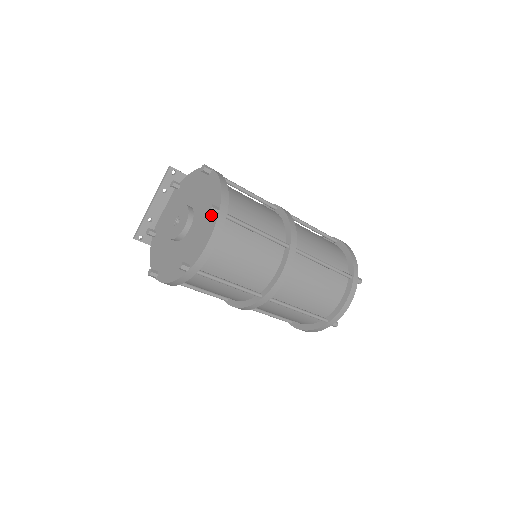
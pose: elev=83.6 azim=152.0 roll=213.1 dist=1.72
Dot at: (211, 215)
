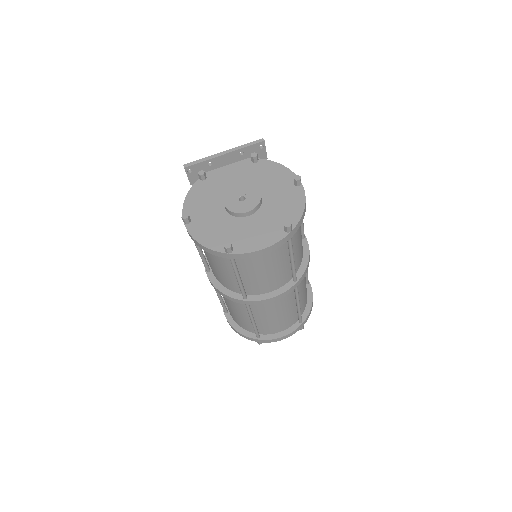
Dot at: (280, 227)
